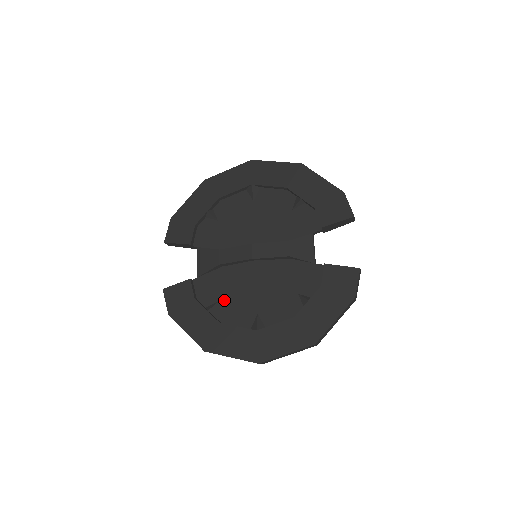
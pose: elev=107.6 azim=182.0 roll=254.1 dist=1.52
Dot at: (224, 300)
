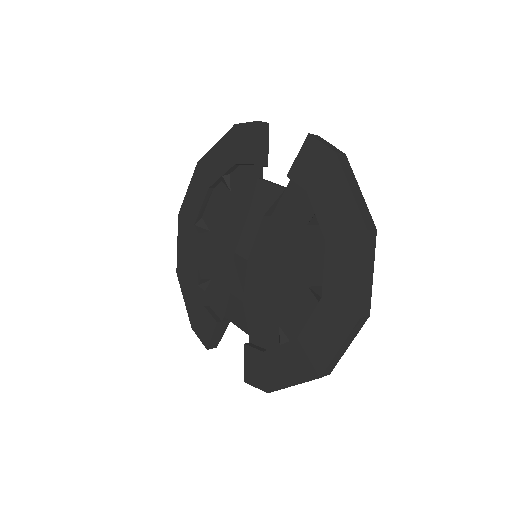
Dot at: (280, 319)
